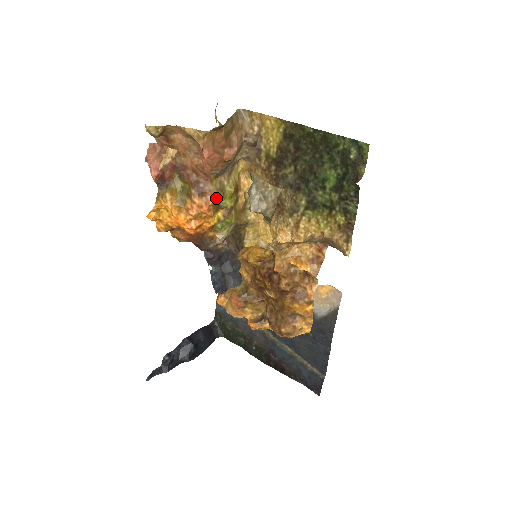
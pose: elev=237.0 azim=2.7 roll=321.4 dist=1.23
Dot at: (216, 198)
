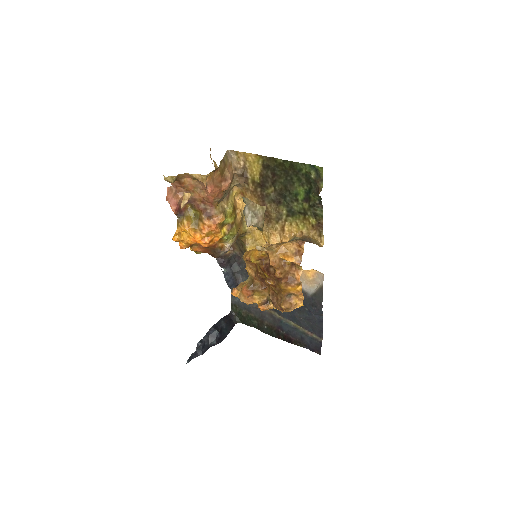
Dot at: (220, 219)
